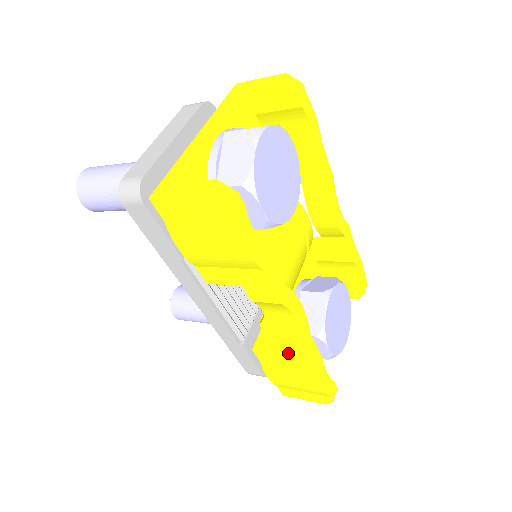
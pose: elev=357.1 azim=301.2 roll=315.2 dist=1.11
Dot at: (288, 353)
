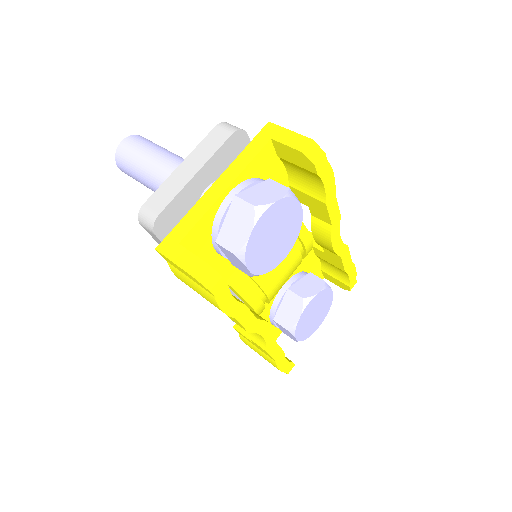
Dot at: (256, 345)
